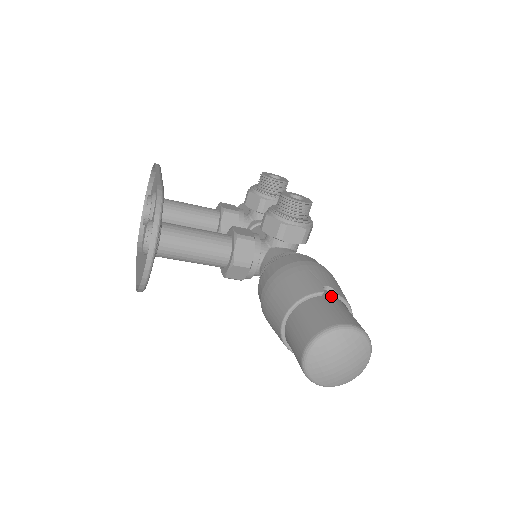
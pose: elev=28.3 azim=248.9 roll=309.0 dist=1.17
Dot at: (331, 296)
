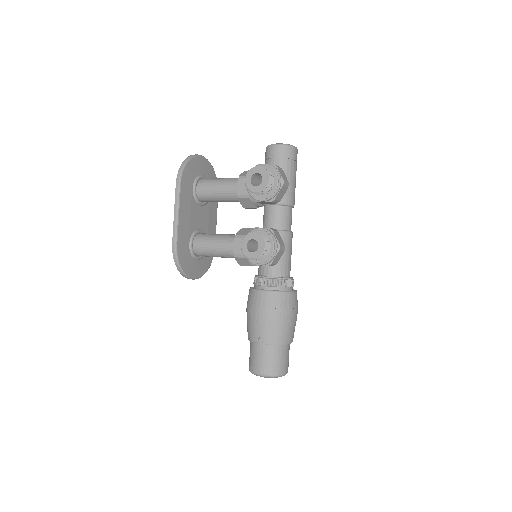
Dot at: (263, 343)
